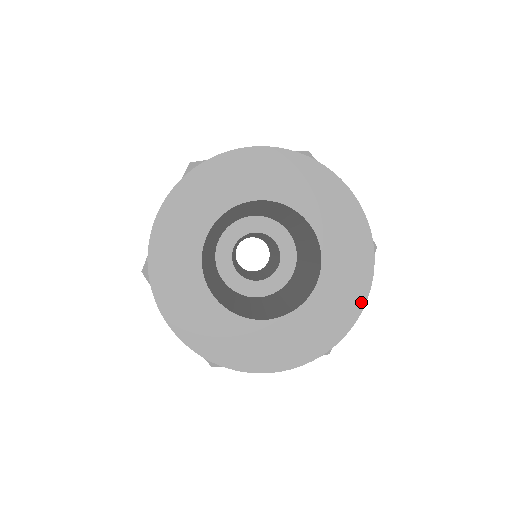
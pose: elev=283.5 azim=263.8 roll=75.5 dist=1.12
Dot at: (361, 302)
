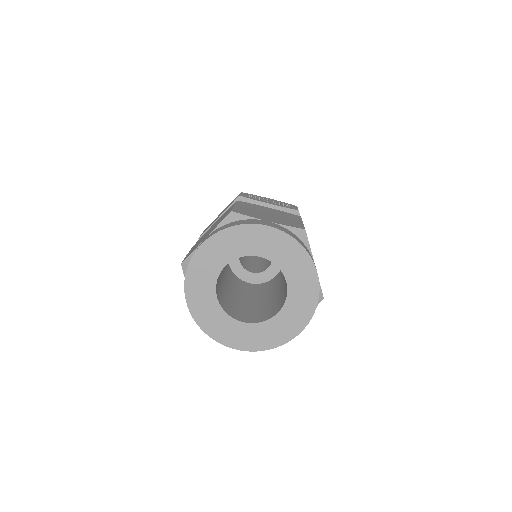
Dot at: (298, 331)
